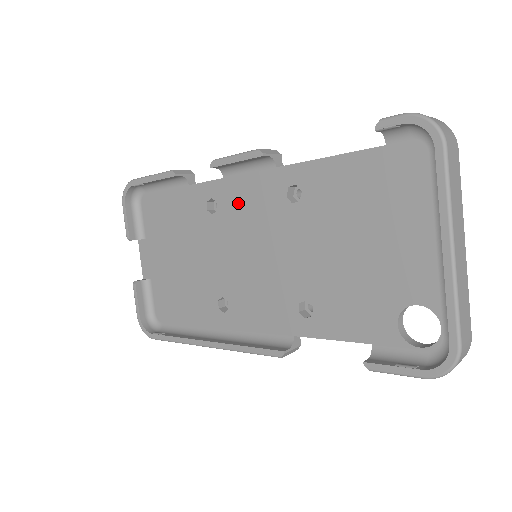
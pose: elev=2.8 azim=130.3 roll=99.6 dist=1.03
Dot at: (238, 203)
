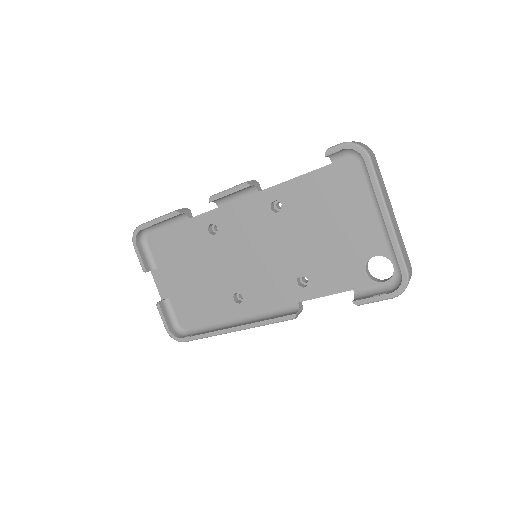
Dot at: (234, 222)
